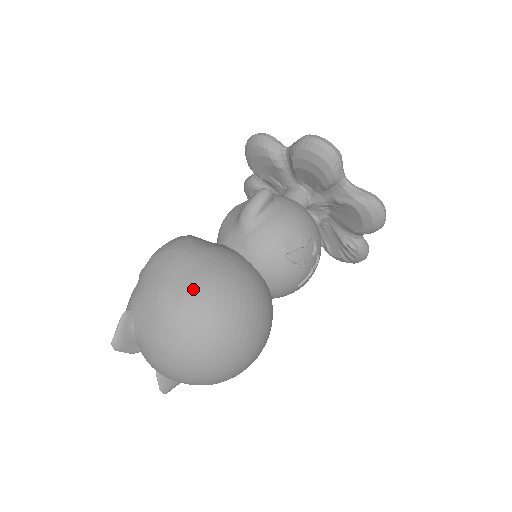
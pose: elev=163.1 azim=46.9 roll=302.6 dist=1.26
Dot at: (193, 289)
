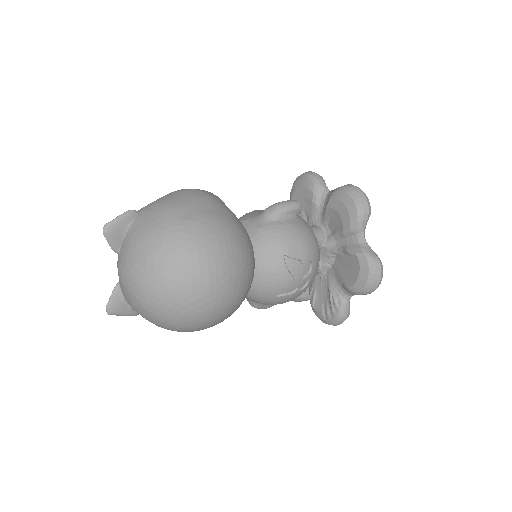
Dot at: (201, 220)
